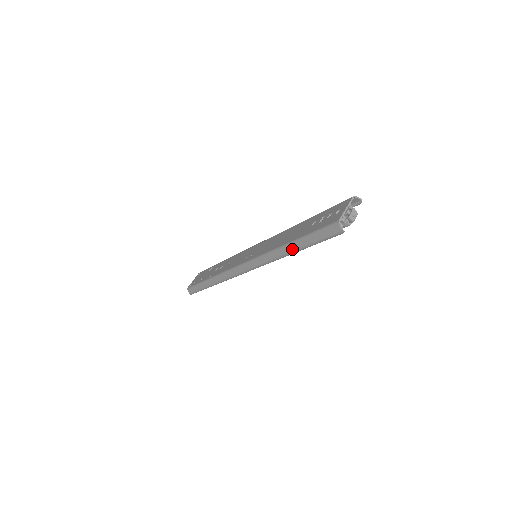
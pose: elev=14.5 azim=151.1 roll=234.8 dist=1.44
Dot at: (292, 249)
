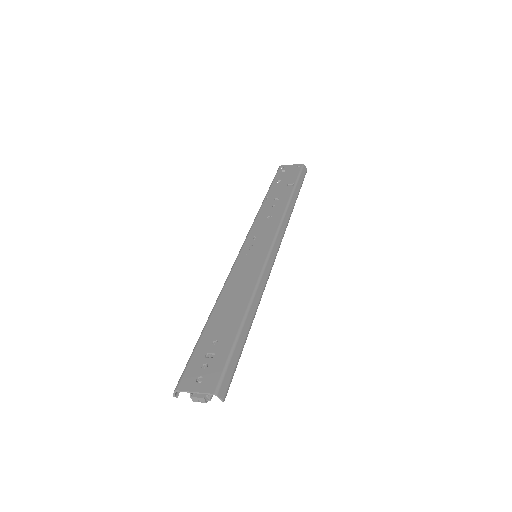
Dot at: occluded
